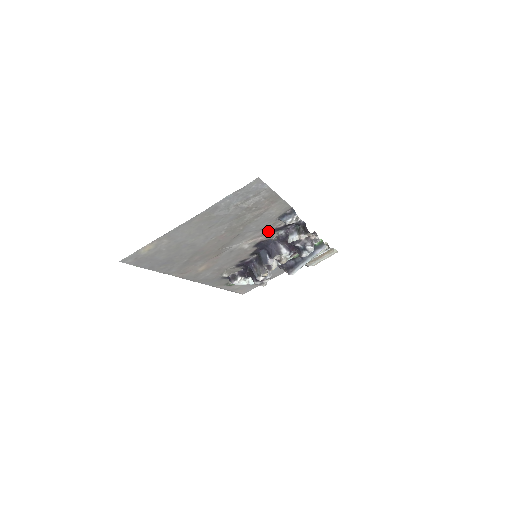
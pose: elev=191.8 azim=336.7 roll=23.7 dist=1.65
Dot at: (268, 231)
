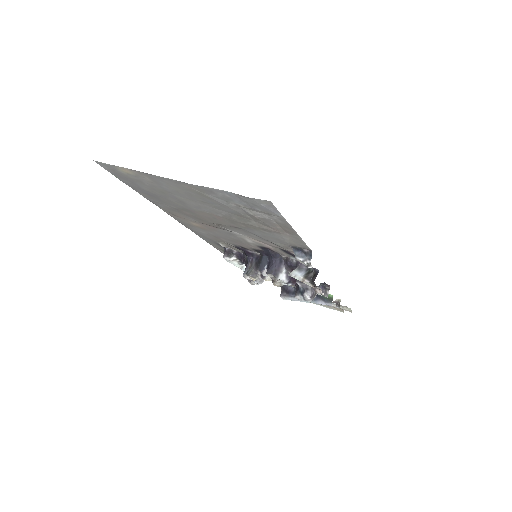
Dot at: (278, 247)
